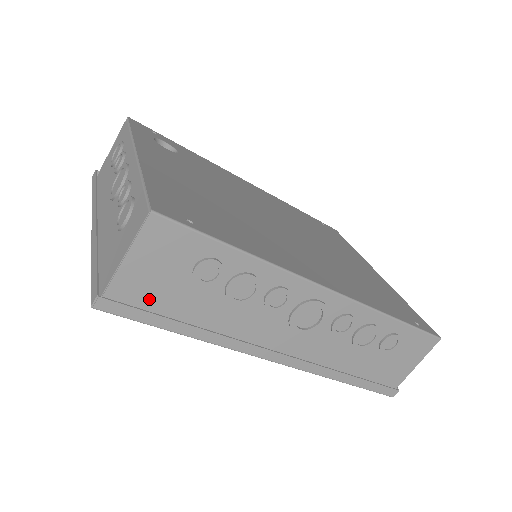
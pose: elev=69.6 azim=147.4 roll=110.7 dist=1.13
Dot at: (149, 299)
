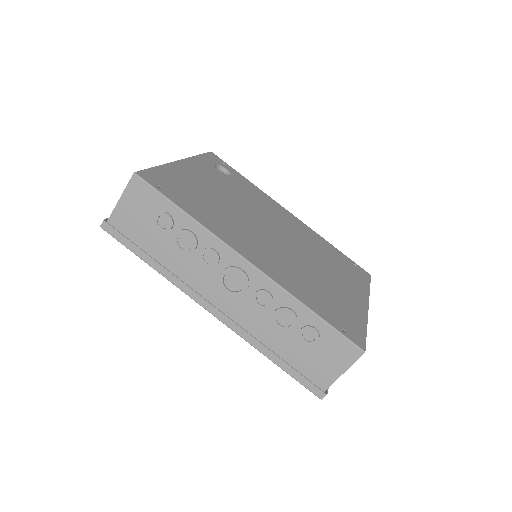
Dot at: (131, 232)
